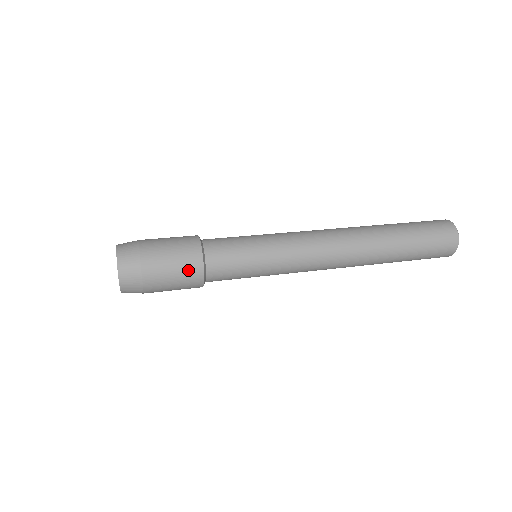
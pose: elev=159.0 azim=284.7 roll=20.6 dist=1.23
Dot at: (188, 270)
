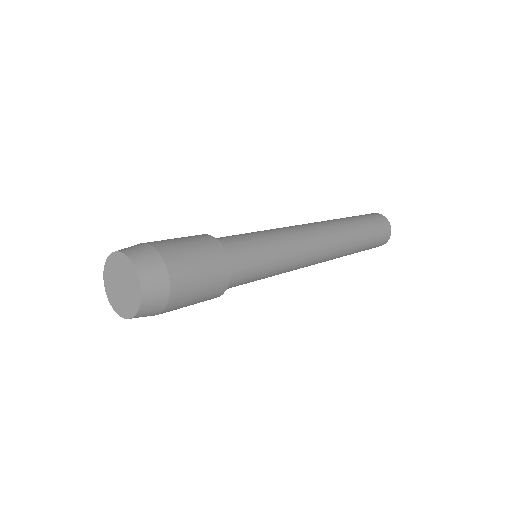
Dot at: (212, 293)
